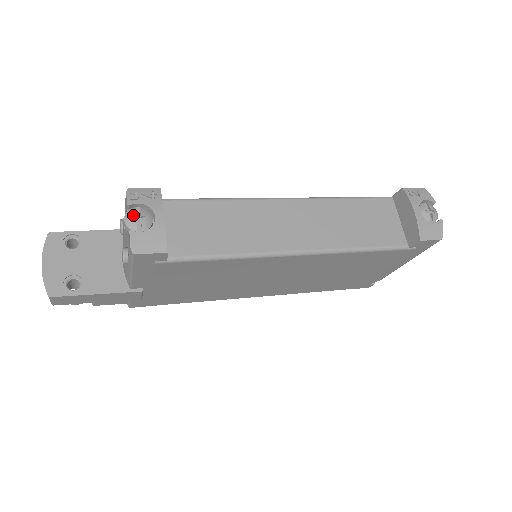
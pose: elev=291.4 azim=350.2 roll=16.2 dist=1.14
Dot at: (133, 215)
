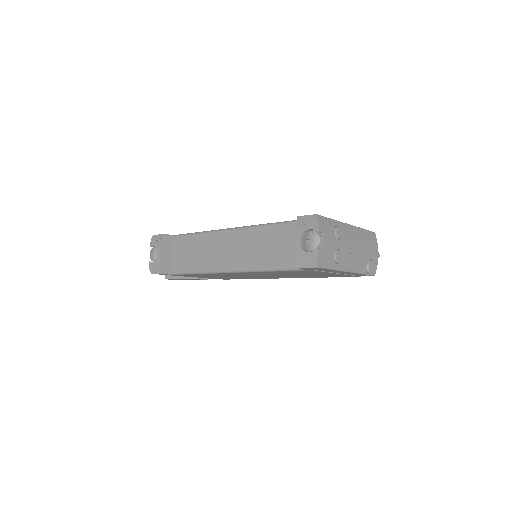
Dot at: (151, 253)
